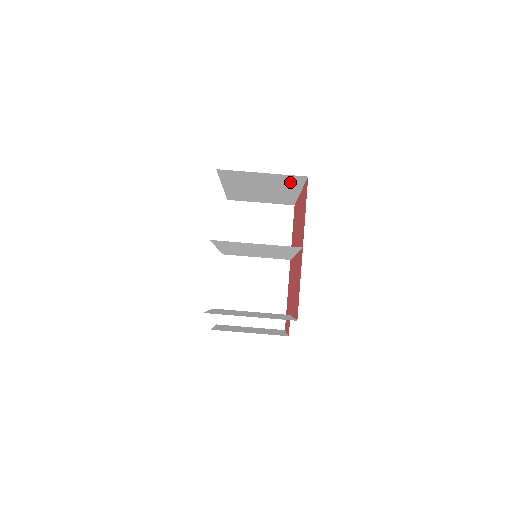
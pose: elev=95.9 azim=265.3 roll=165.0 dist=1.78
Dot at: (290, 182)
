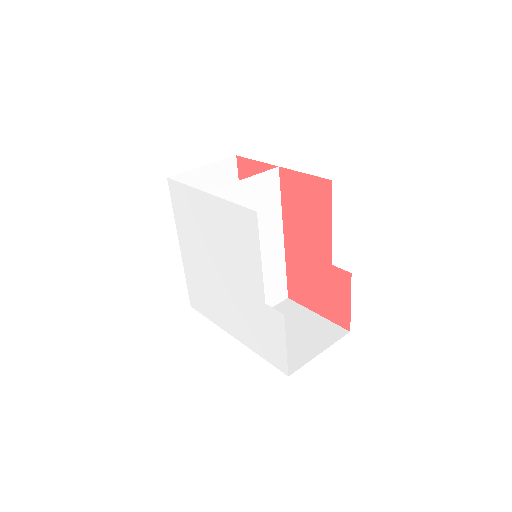
Dot at: occluded
